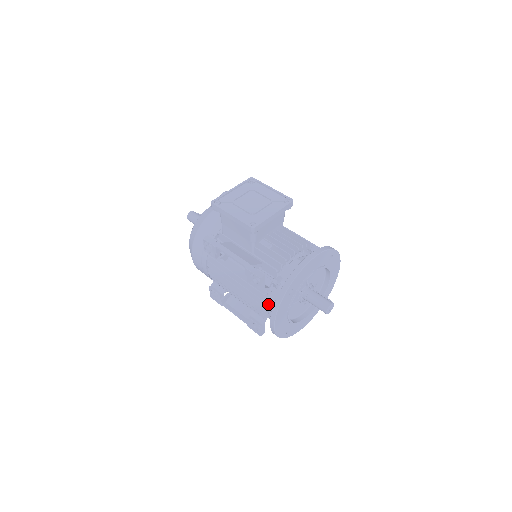
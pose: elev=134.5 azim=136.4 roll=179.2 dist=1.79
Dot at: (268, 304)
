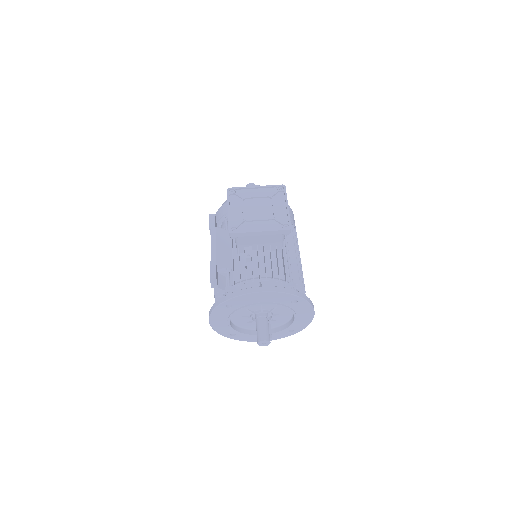
Dot at: occluded
